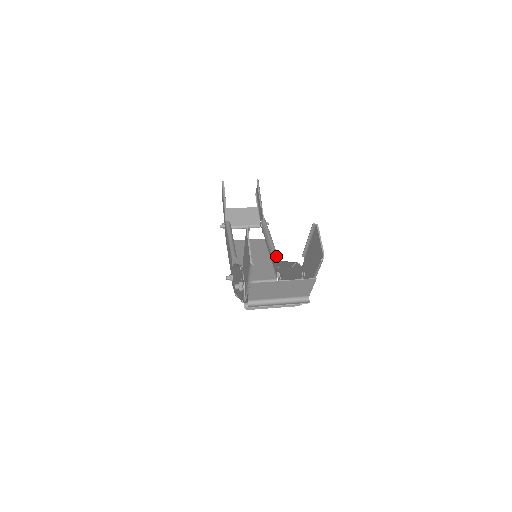
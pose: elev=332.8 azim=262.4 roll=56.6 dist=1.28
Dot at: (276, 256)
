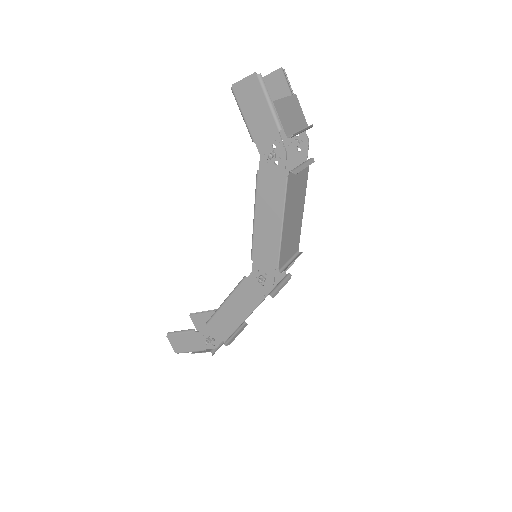
Dot at: occluded
